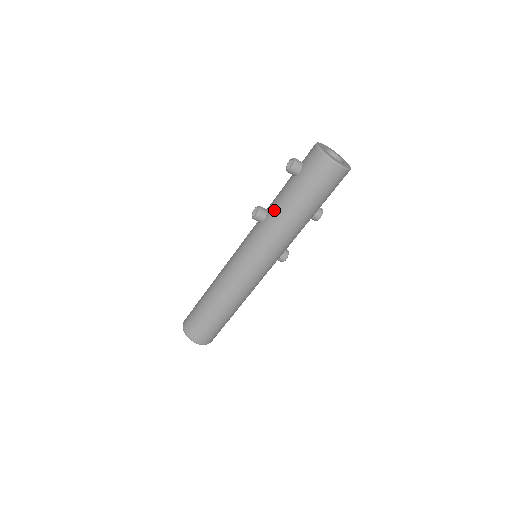
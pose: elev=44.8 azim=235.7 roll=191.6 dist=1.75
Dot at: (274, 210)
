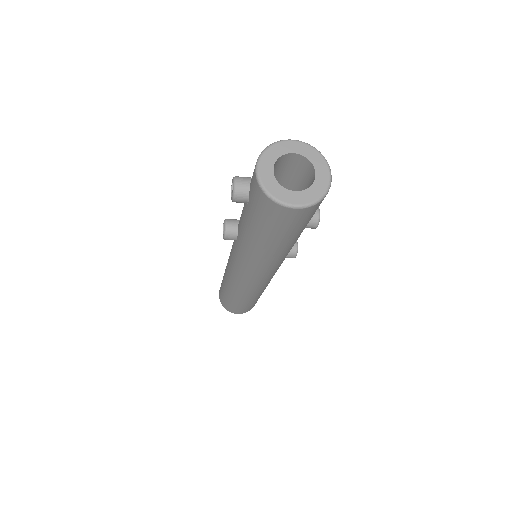
Dot at: (241, 237)
